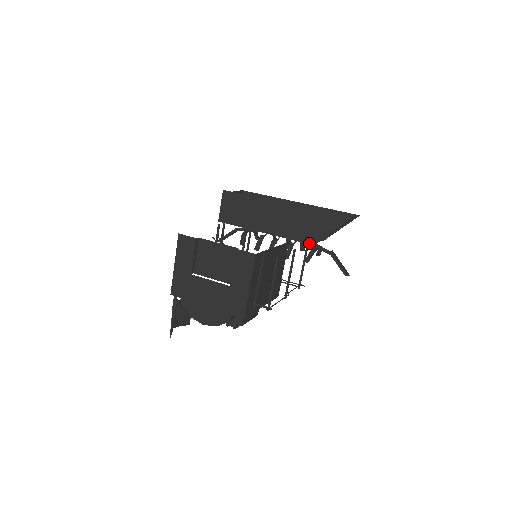
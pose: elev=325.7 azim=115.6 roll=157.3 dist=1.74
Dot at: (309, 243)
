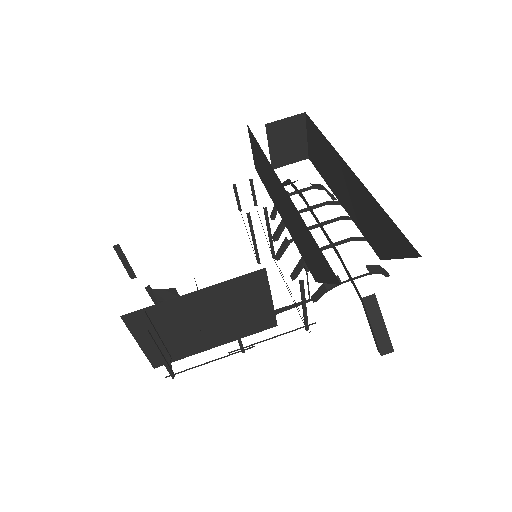
Dot at: (312, 275)
